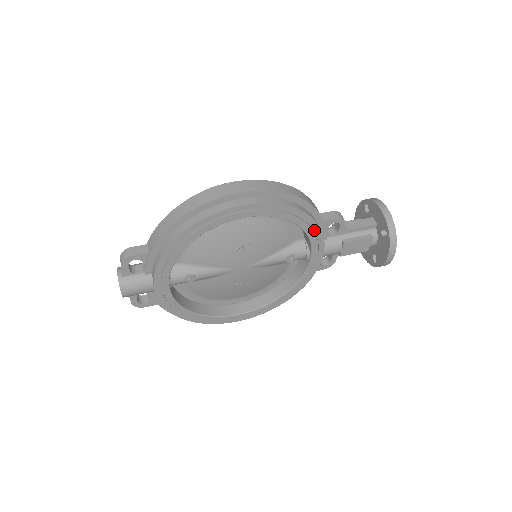
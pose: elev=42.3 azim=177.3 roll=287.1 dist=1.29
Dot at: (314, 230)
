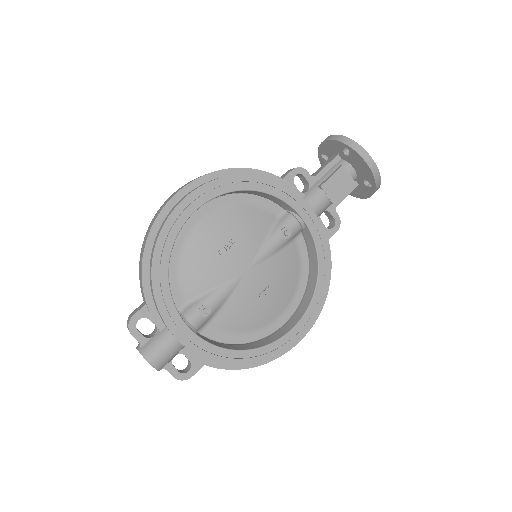
Dot at: (276, 188)
